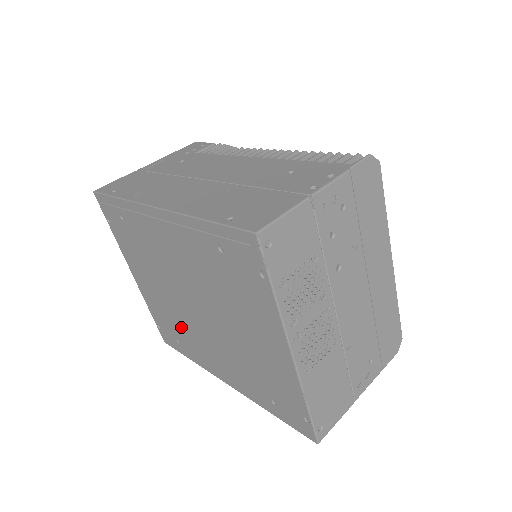
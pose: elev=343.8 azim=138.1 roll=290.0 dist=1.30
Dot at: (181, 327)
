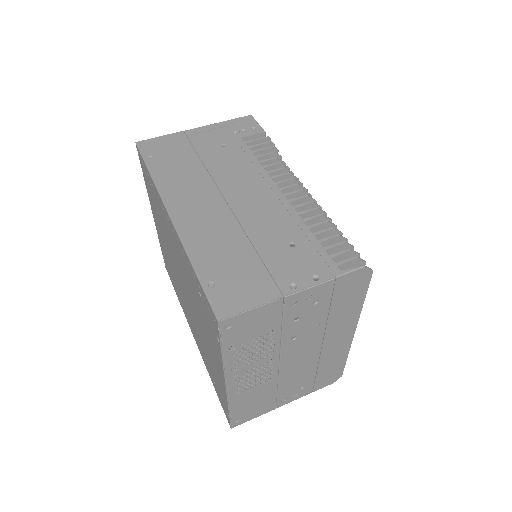
Dot at: (175, 279)
